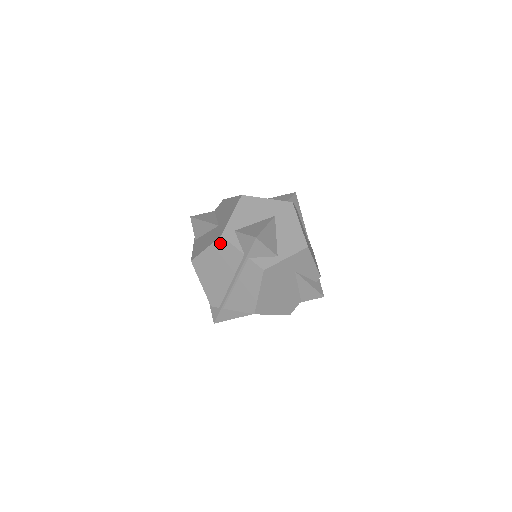
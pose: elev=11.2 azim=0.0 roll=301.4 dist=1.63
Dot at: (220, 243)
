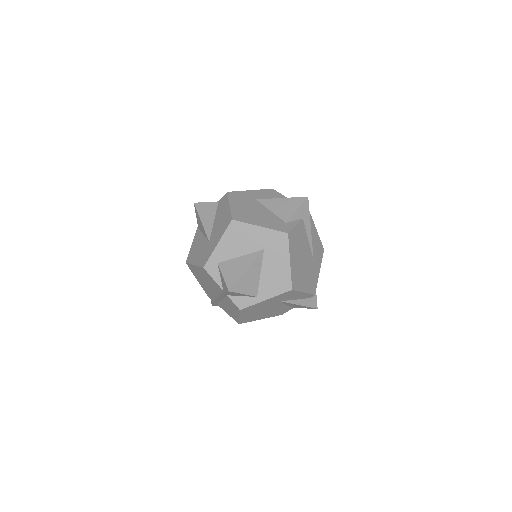
Dot at: (204, 271)
